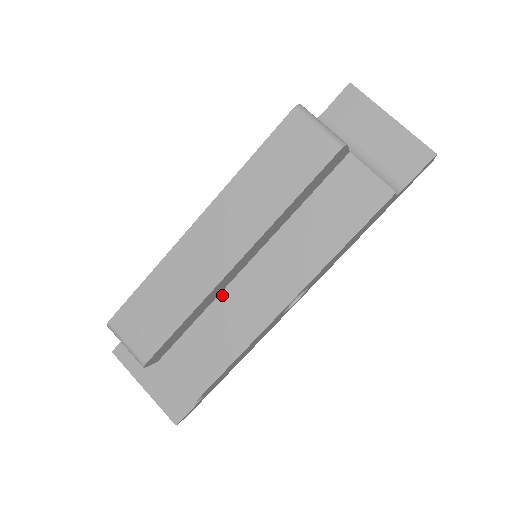
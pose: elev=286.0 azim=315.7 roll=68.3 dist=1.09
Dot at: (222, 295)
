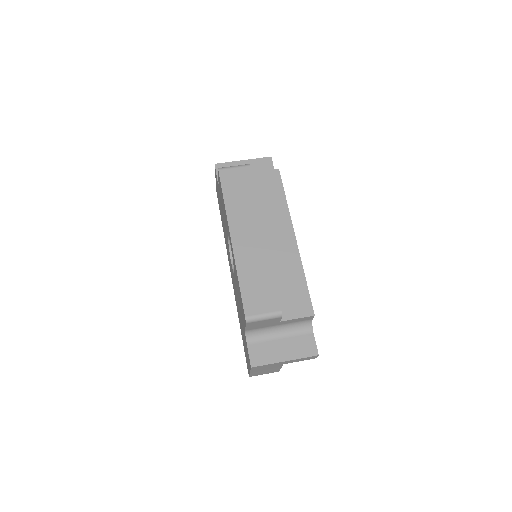
Dot at: occluded
